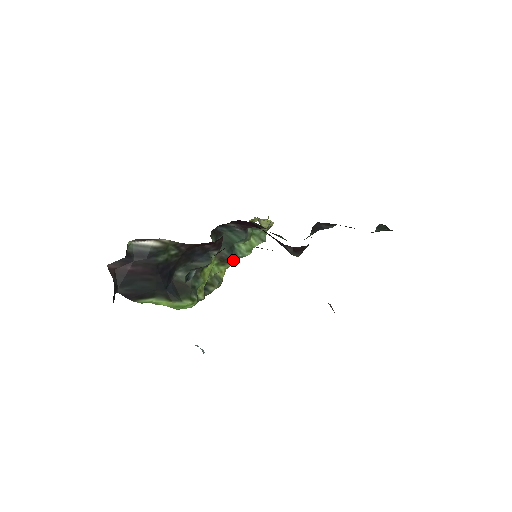
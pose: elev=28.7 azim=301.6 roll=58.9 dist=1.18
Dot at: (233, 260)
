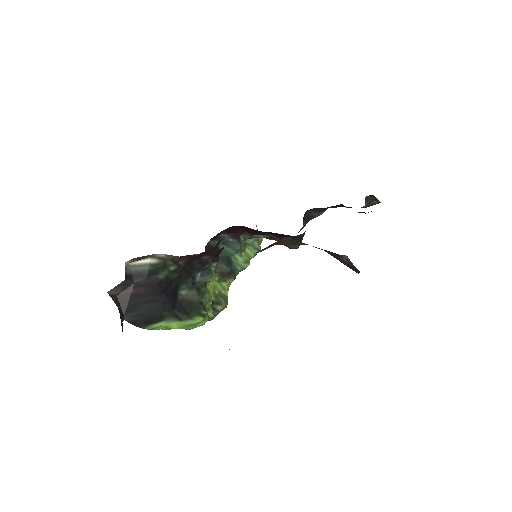
Dot at: (233, 274)
